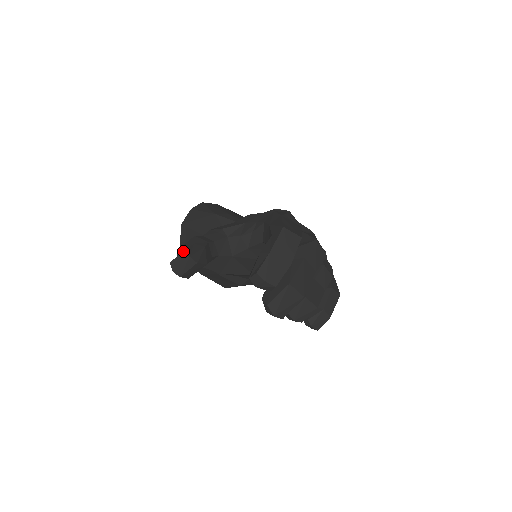
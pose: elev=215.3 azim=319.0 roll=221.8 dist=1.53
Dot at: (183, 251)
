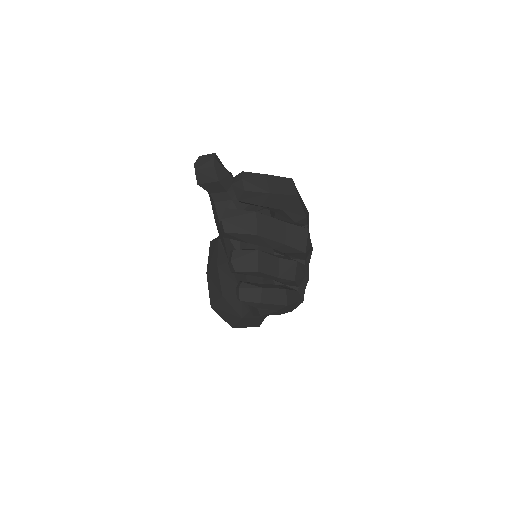
Dot at: (215, 153)
